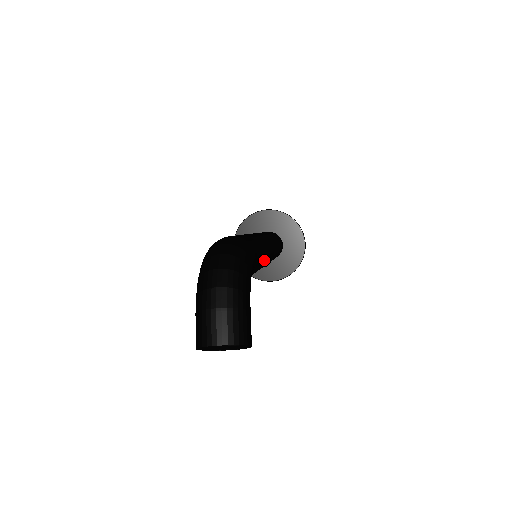
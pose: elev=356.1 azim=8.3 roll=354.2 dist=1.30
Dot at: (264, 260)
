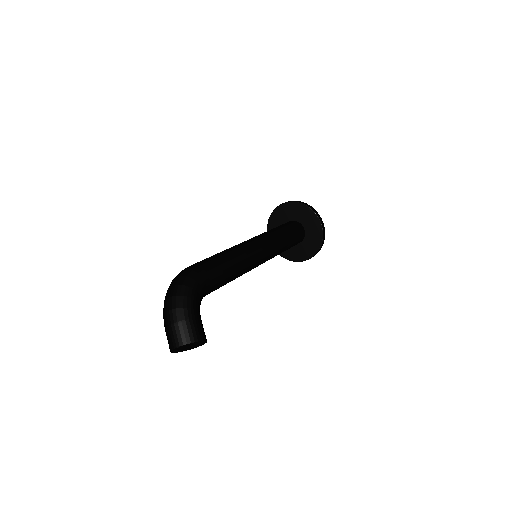
Dot at: (239, 265)
